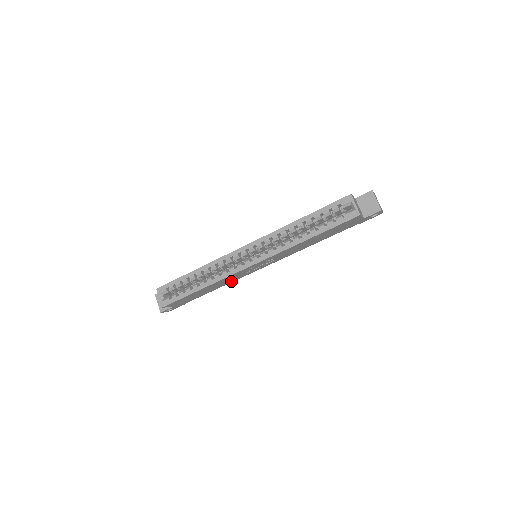
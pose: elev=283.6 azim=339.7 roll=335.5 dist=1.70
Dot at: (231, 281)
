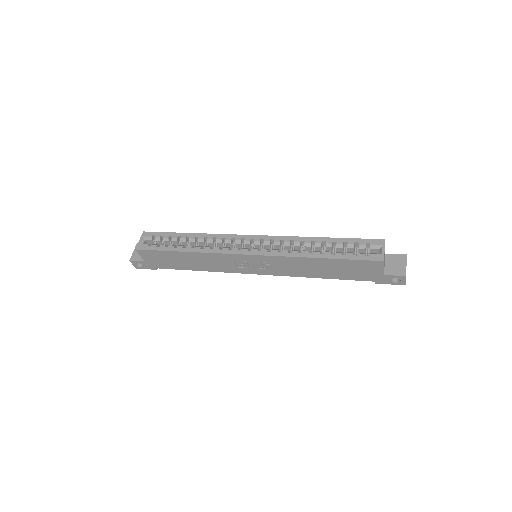
Dot at: (216, 269)
